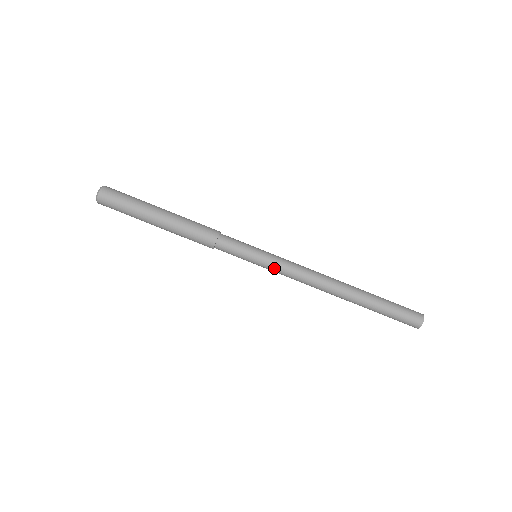
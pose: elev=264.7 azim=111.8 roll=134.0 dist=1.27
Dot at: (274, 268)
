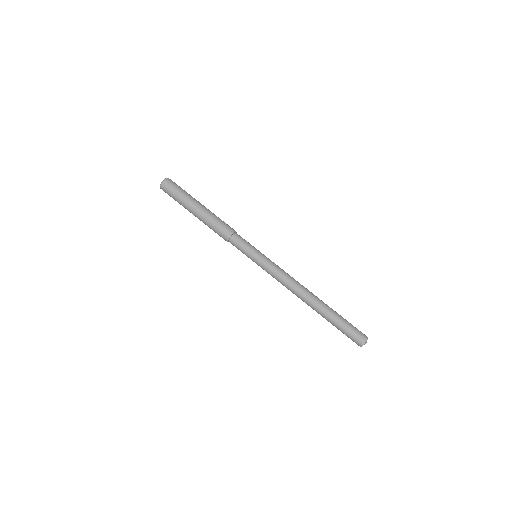
Dot at: (265, 269)
